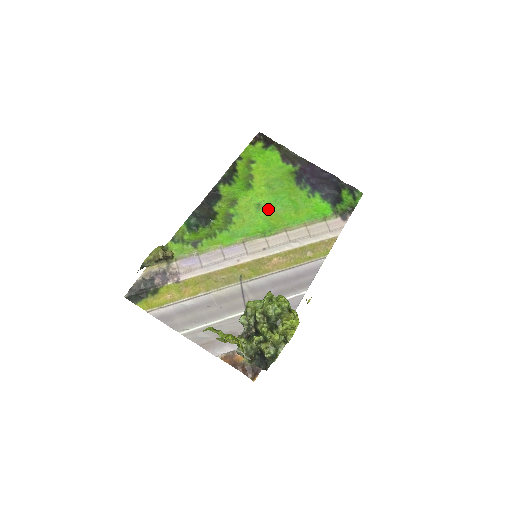
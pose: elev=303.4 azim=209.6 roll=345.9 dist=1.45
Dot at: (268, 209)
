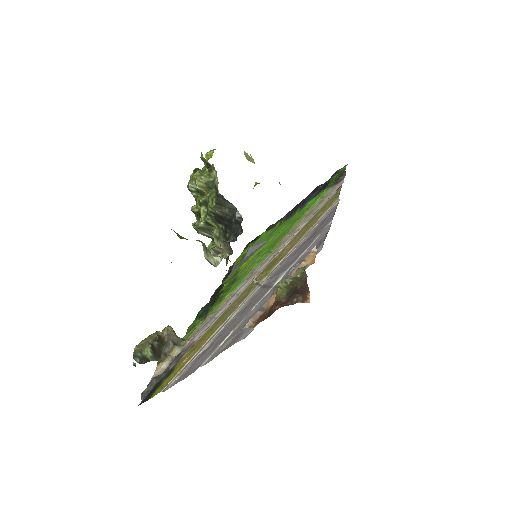
Dot at: (267, 246)
